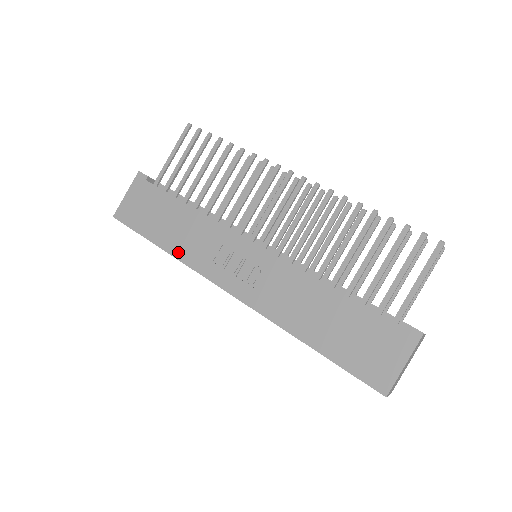
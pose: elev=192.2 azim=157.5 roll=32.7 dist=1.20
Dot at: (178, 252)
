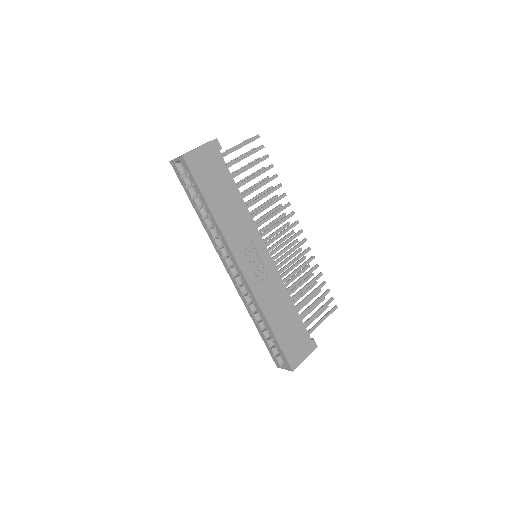
Dot at: (222, 223)
